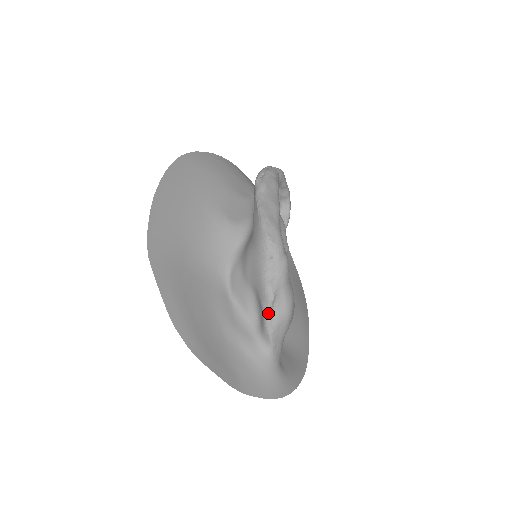
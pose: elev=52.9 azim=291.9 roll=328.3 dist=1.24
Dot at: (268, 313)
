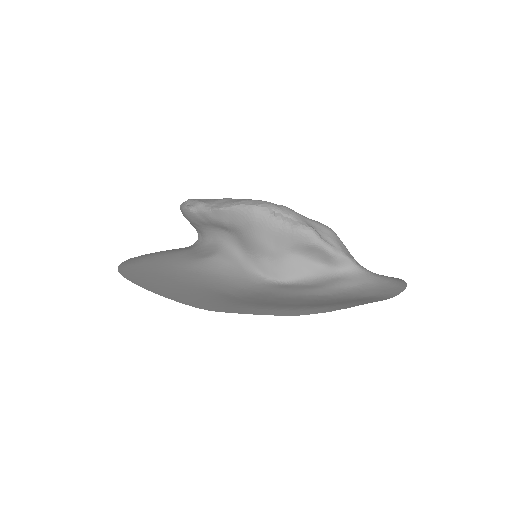
Dot at: (324, 243)
